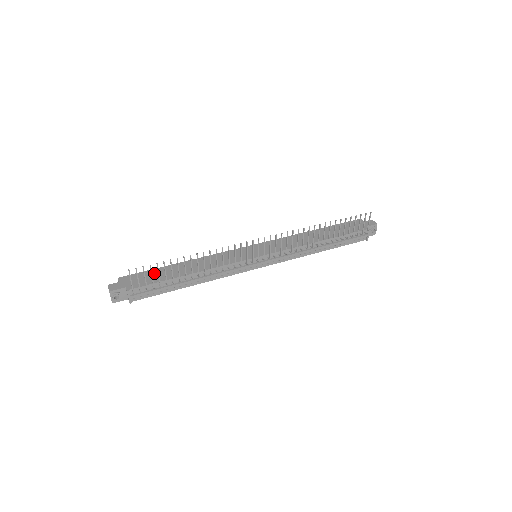
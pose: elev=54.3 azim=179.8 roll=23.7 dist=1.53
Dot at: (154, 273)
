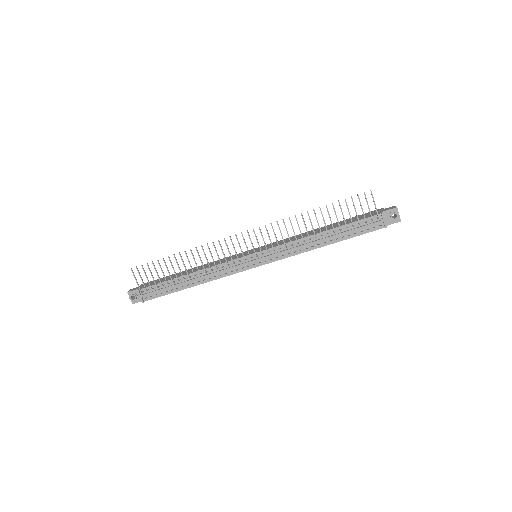
Dot at: (166, 278)
